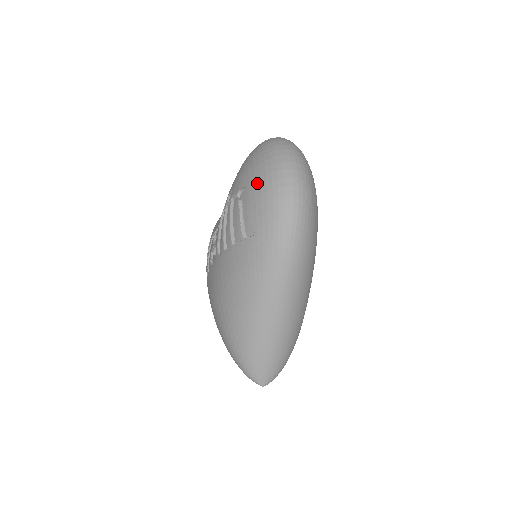
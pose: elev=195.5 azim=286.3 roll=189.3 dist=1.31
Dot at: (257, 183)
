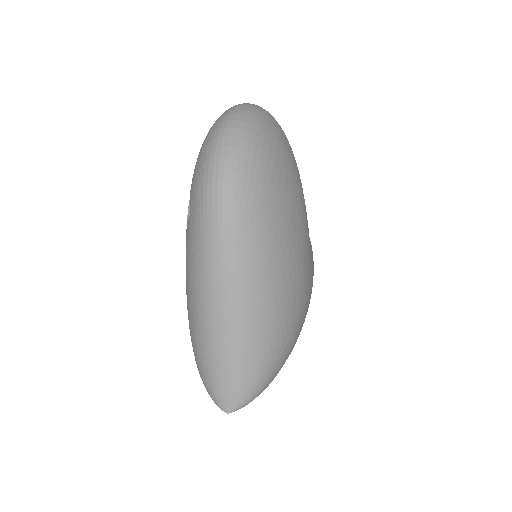
Dot at: (198, 155)
